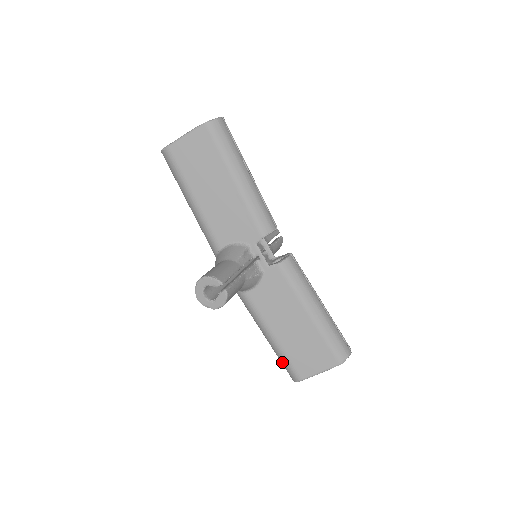
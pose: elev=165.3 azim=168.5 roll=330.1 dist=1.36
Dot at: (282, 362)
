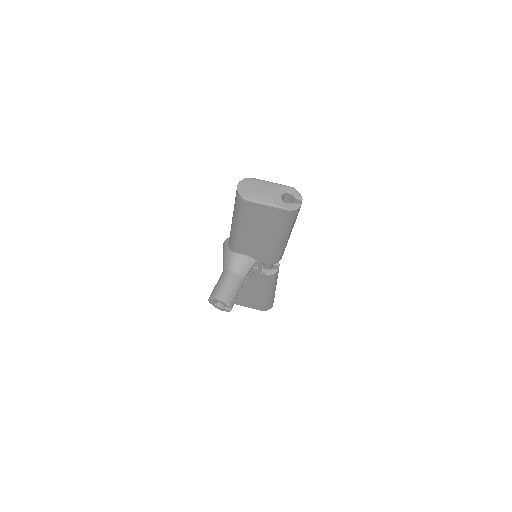
Dot at: occluded
